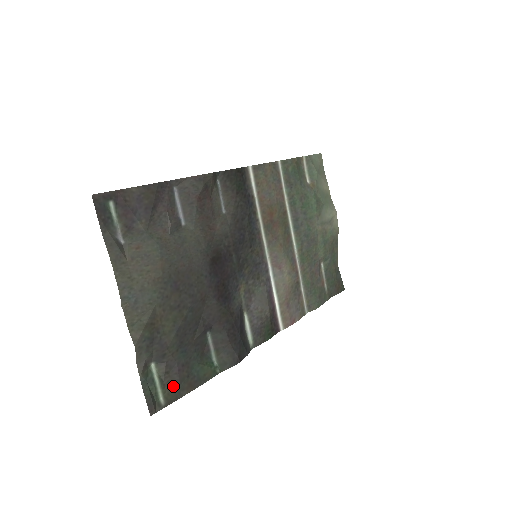
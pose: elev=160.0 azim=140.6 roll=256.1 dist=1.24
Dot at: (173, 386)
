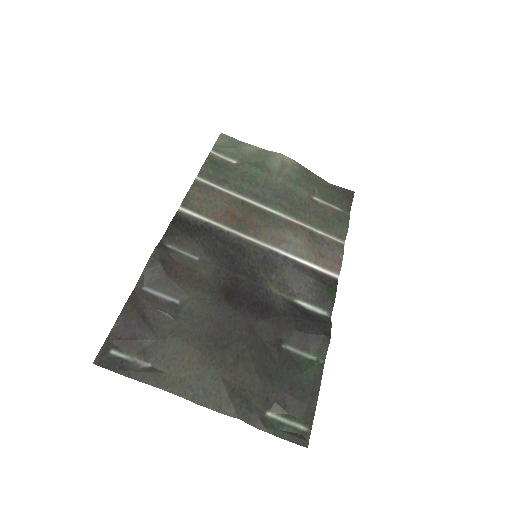
Dot at: (300, 410)
